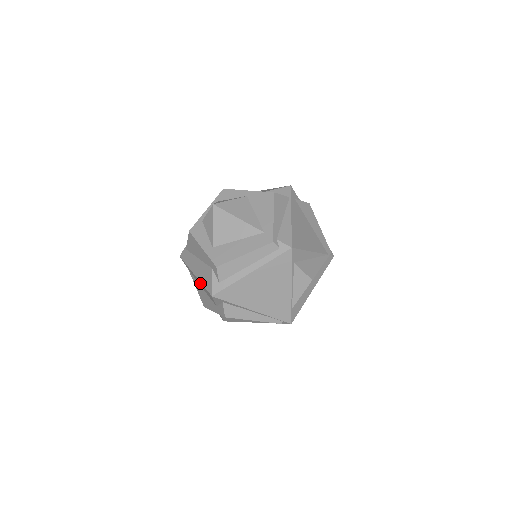
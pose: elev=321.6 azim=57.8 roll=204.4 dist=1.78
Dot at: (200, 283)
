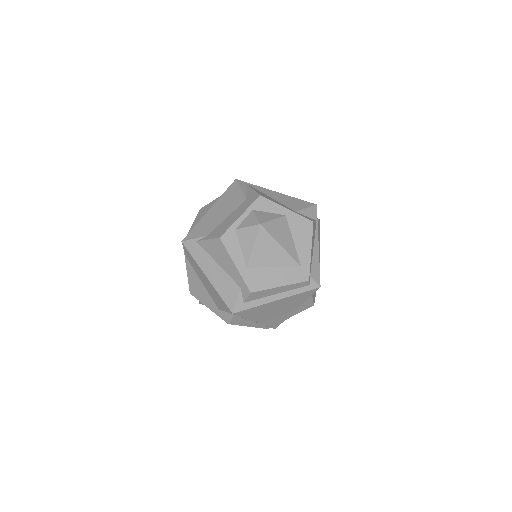
Dot at: (209, 285)
